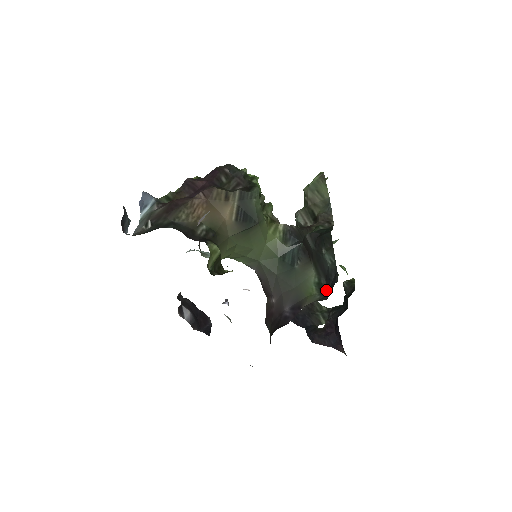
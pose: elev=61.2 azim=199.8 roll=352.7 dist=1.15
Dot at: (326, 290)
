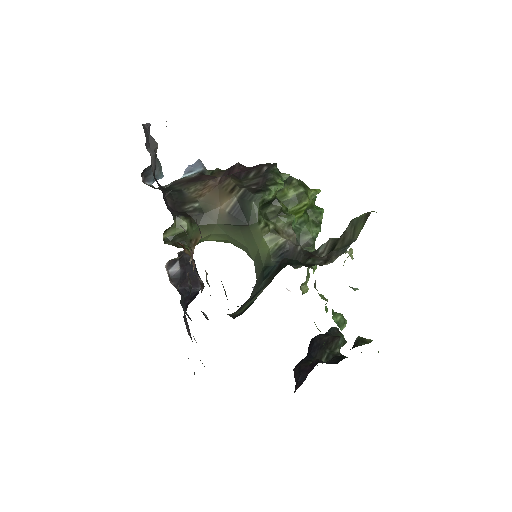
Dot at: (244, 311)
